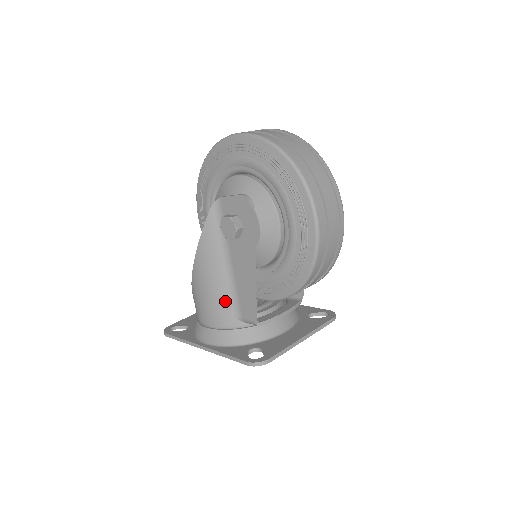
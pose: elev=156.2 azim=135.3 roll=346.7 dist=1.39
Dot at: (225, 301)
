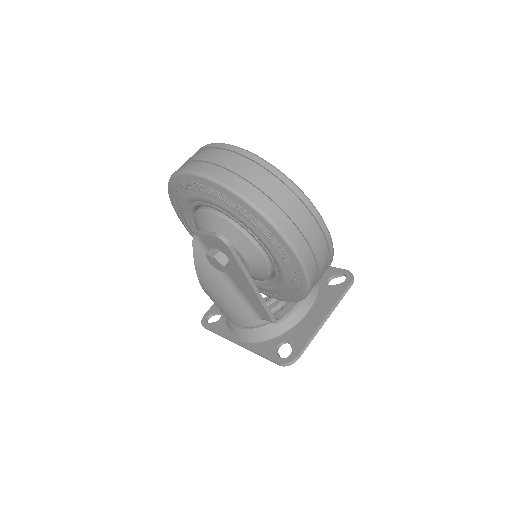
Dot at: (241, 309)
